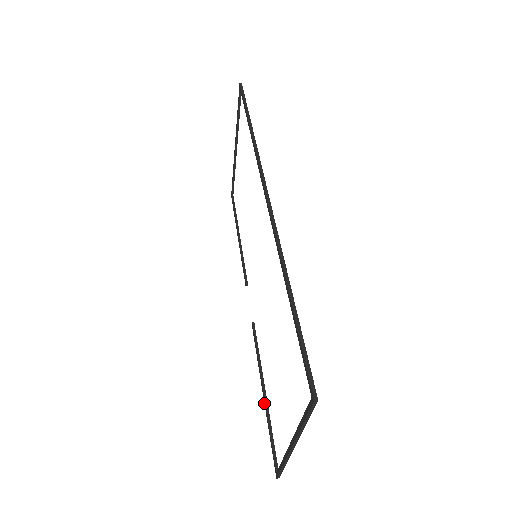
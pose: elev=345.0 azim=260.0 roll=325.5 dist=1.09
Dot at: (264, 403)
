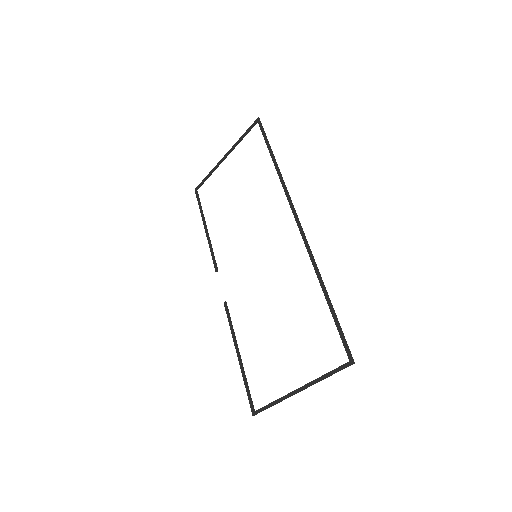
Dot at: (239, 364)
